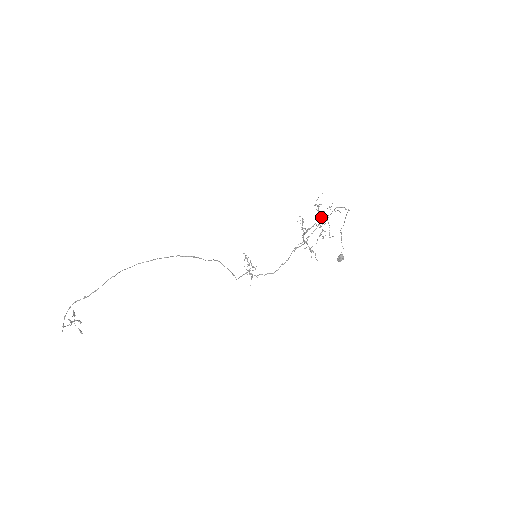
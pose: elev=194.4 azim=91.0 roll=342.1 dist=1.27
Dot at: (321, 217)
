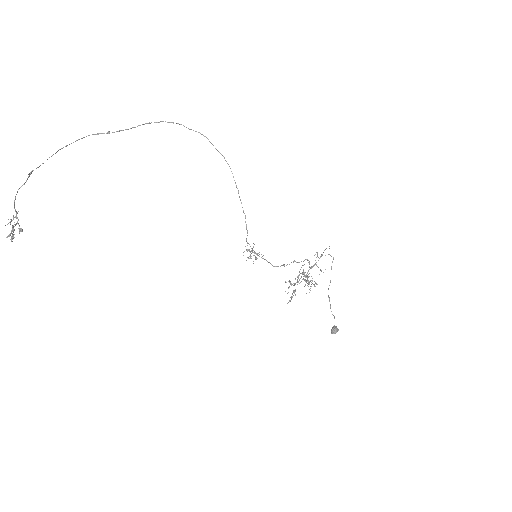
Dot at: (307, 277)
